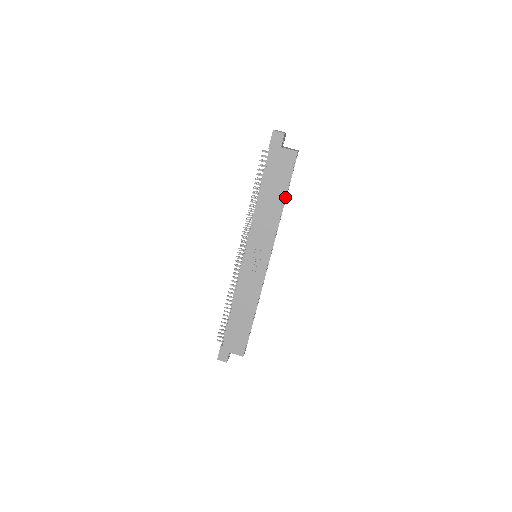
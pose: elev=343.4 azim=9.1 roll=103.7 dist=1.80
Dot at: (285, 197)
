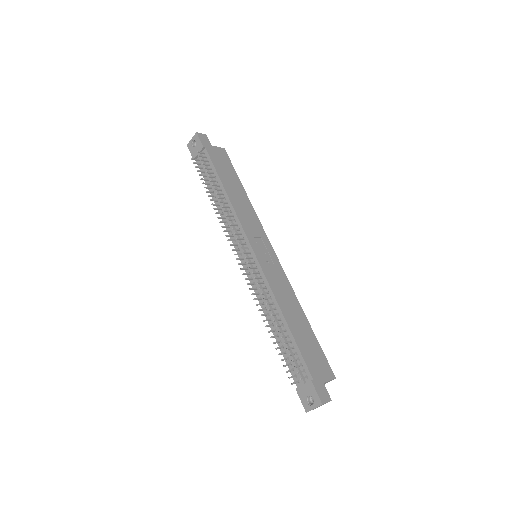
Dot at: (242, 186)
